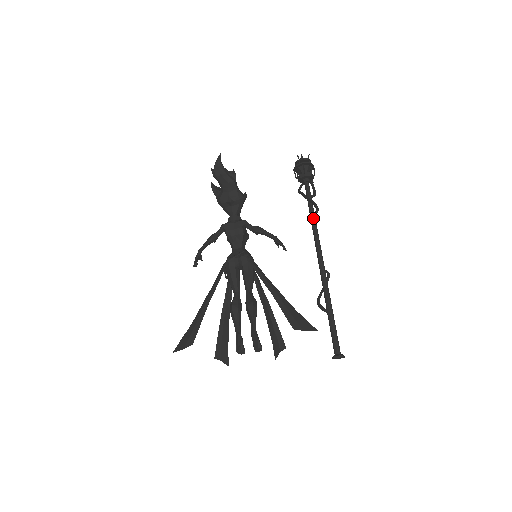
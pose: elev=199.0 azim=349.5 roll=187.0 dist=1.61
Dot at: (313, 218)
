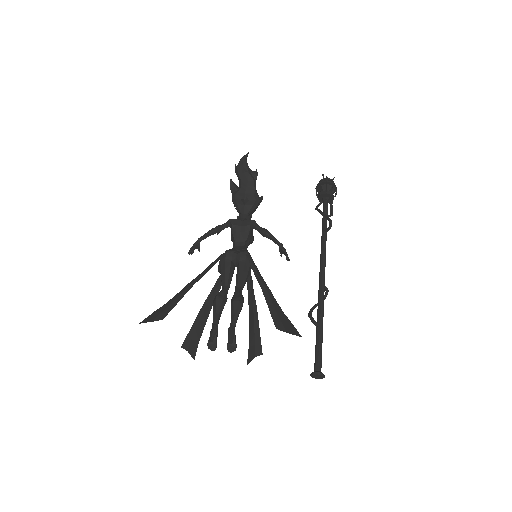
Dot at: (324, 233)
